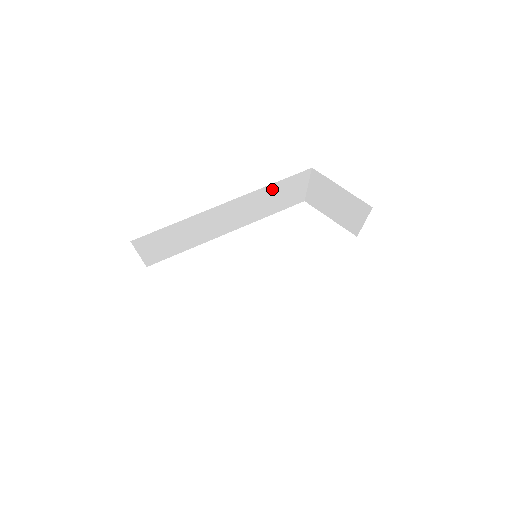
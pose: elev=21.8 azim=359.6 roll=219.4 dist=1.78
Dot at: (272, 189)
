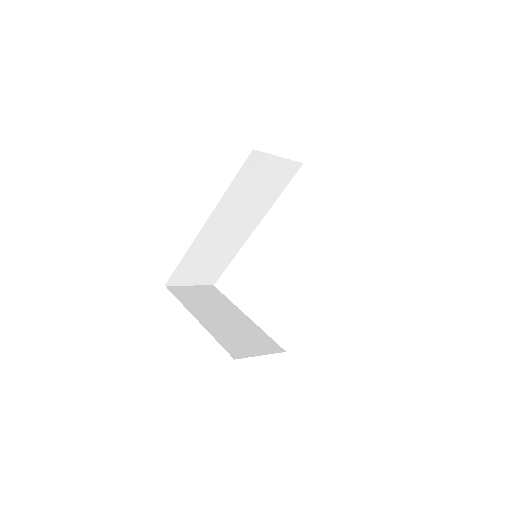
Dot at: (238, 187)
